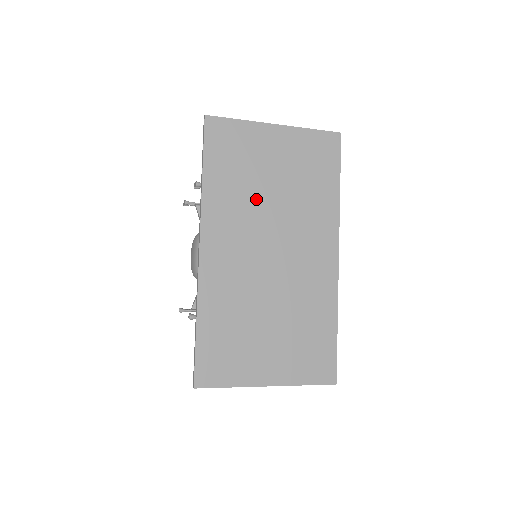
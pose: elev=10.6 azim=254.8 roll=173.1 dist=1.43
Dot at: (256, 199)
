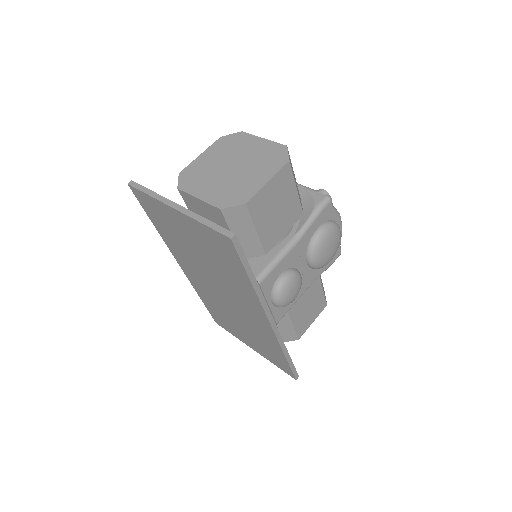
Dot at: (193, 256)
